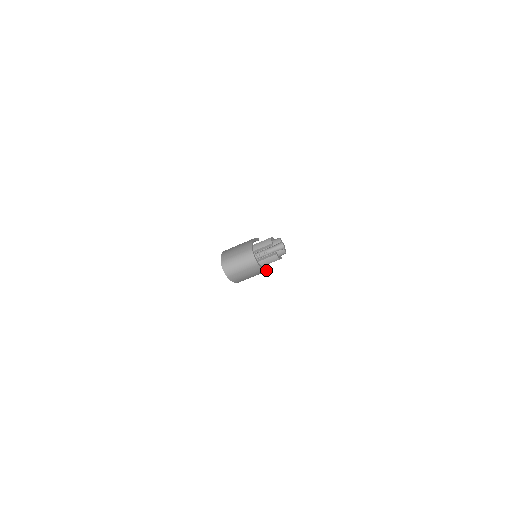
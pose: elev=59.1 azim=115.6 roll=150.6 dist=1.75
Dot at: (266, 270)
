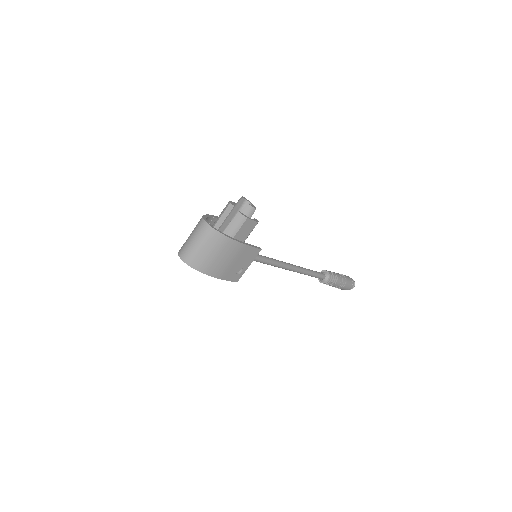
Dot at: (241, 243)
